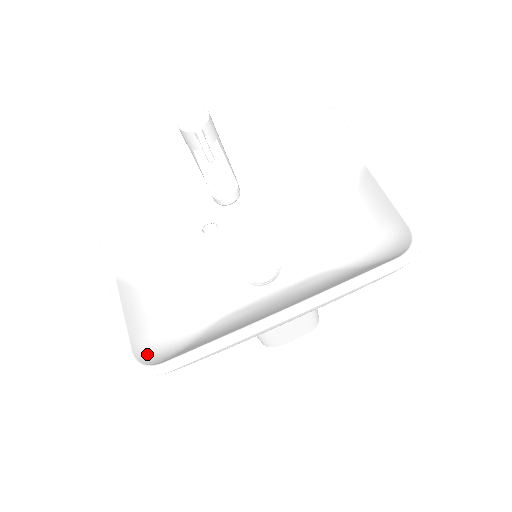
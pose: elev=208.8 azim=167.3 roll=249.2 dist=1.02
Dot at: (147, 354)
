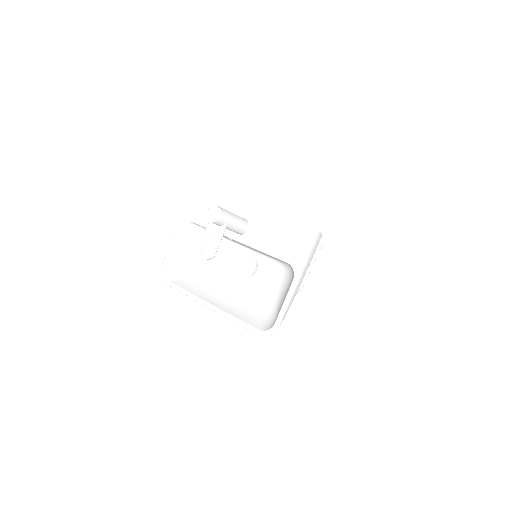
Dot at: (172, 270)
